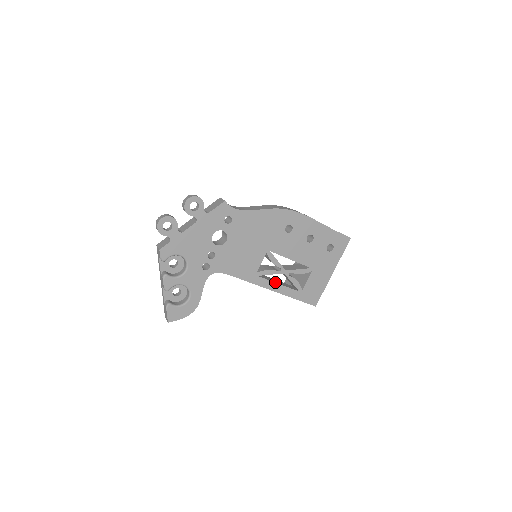
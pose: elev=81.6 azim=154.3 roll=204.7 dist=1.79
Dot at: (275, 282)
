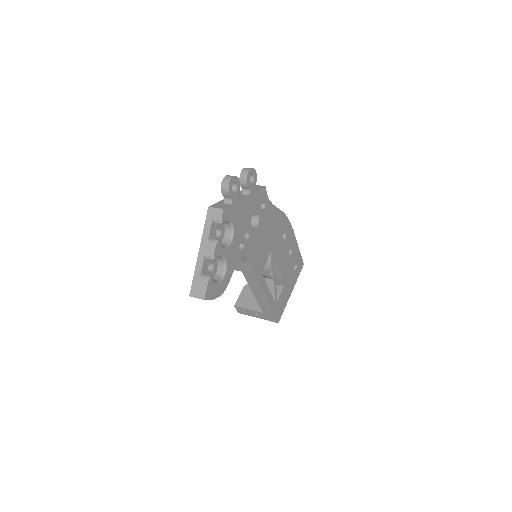
Dot at: (267, 286)
